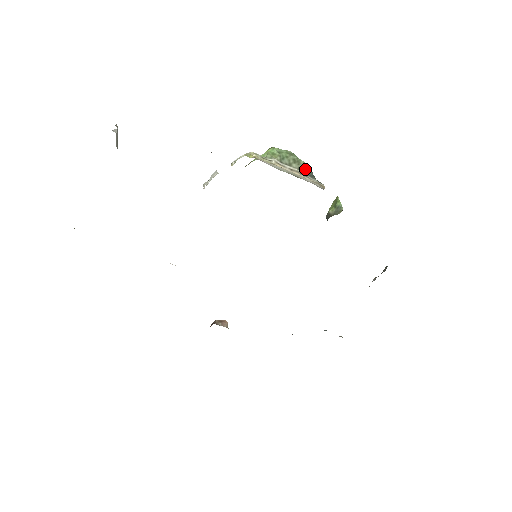
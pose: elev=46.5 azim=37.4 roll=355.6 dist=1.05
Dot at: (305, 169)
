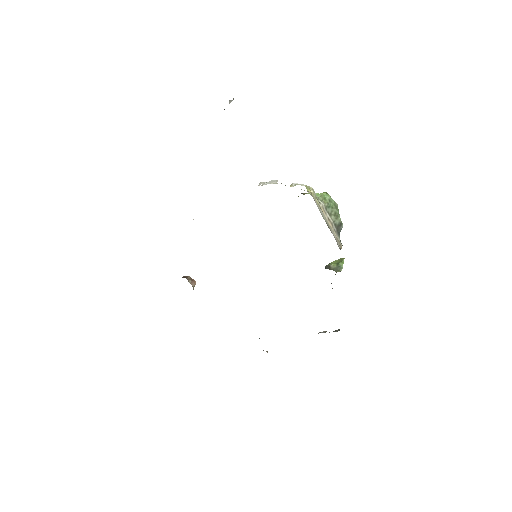
Dot at: (338, 225)
